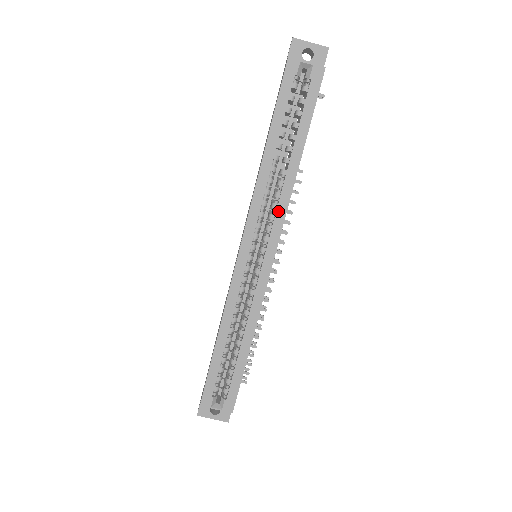
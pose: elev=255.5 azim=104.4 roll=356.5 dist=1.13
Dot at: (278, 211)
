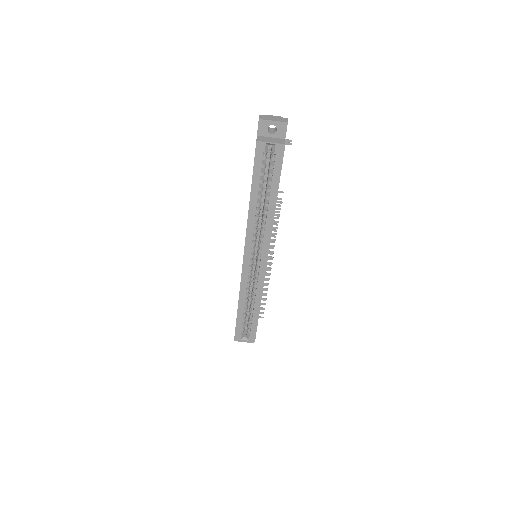
Dot at: (265, 236)
